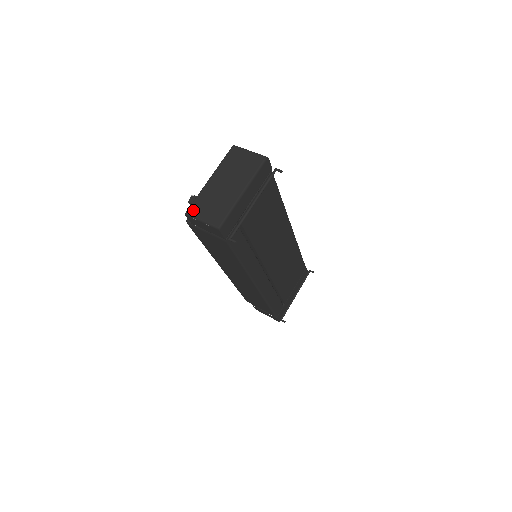
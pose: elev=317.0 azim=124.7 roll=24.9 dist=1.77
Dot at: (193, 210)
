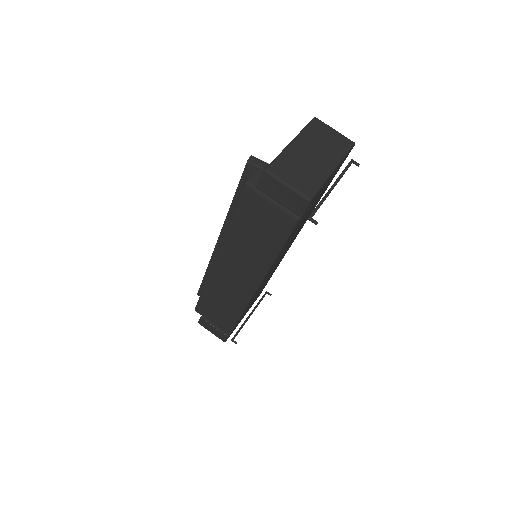
Dot at: (276, 169)
